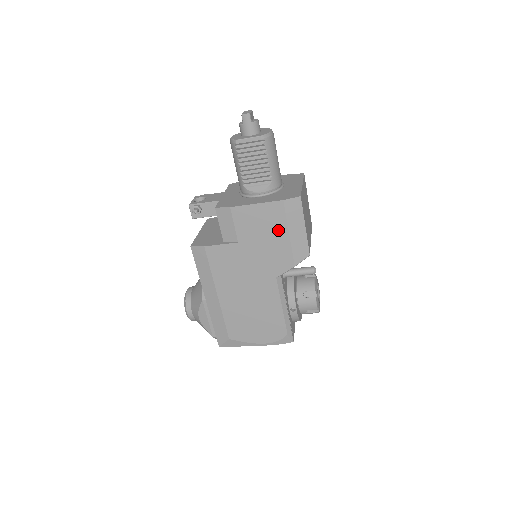
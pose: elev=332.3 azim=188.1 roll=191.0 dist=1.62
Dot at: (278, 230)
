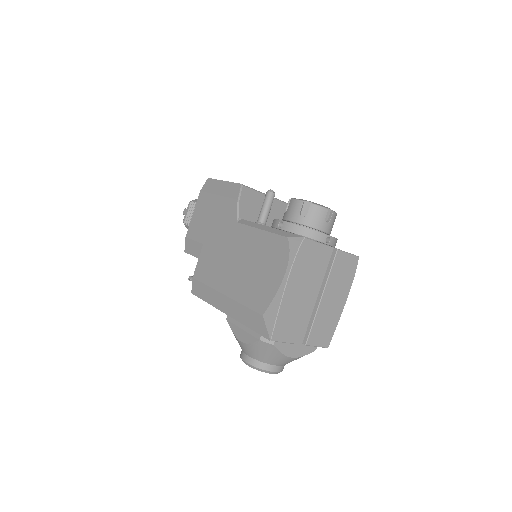
Dot at: (212, 204)
